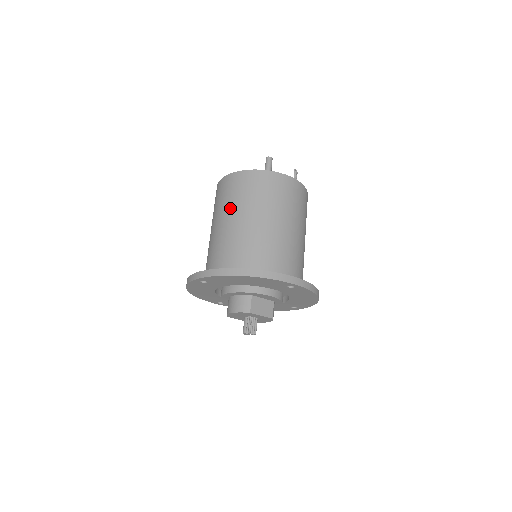
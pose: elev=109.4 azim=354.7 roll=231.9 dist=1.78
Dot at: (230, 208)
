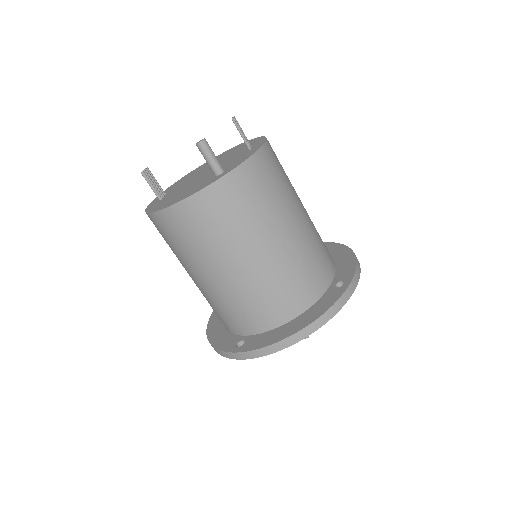
Dot at: (211, 256)
